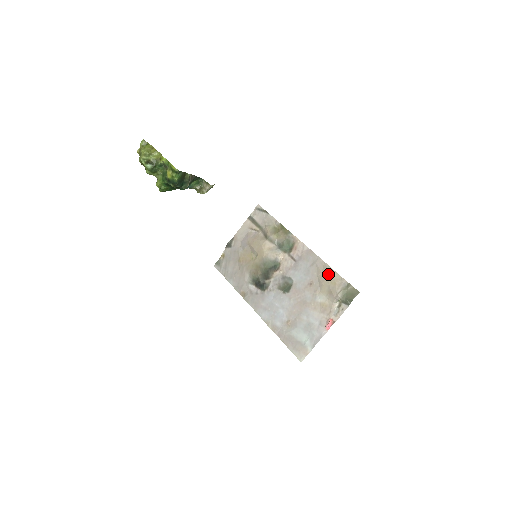
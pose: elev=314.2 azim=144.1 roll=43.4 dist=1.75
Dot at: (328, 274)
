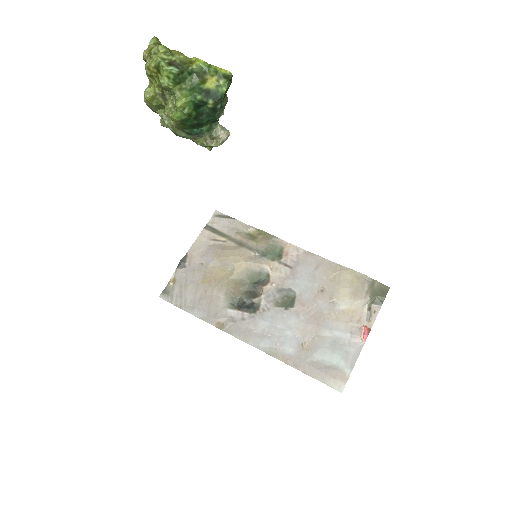
Dot at: (344, 273)
